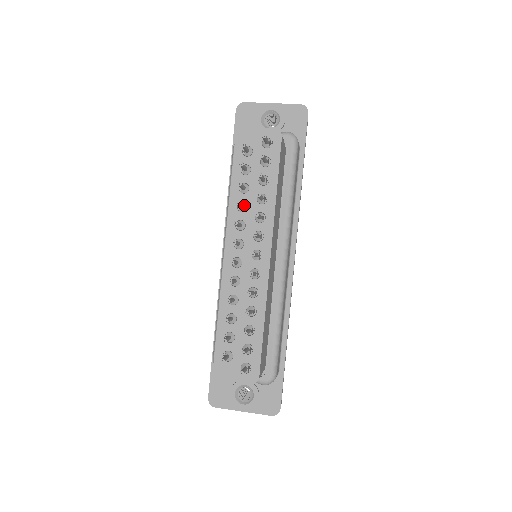
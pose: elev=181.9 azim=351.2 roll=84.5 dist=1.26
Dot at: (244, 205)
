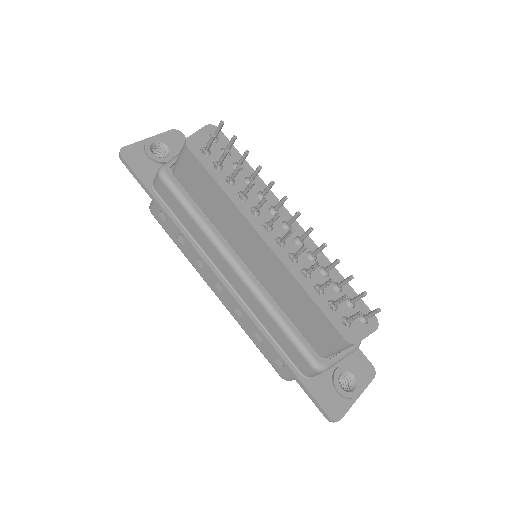
Dot at: (244, 193)
